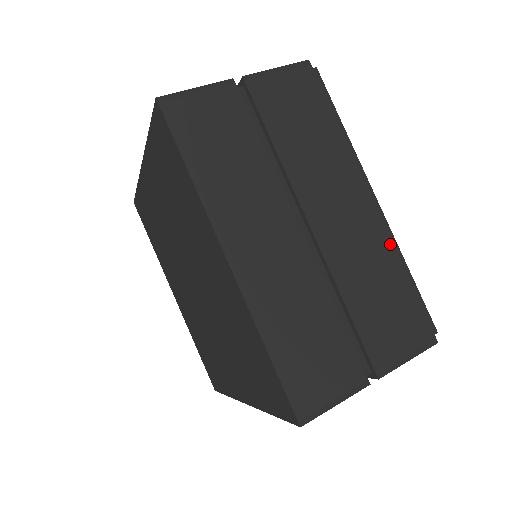
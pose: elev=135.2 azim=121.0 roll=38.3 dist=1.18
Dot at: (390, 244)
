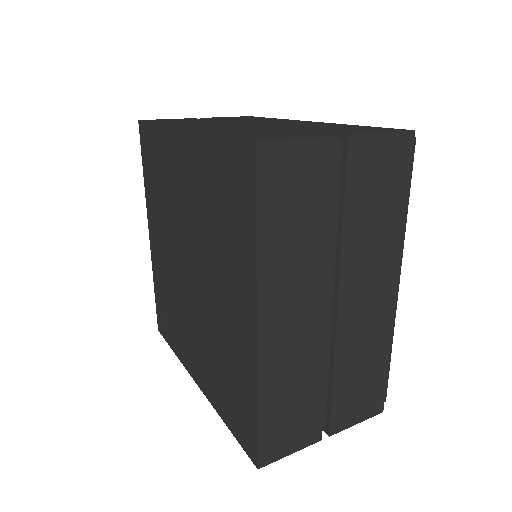
Dot at: (390, 330)
